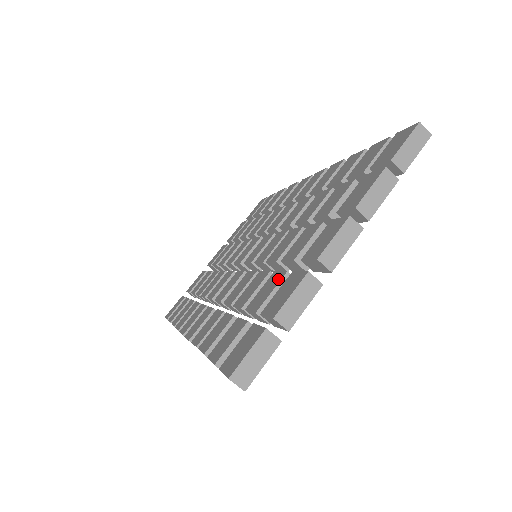
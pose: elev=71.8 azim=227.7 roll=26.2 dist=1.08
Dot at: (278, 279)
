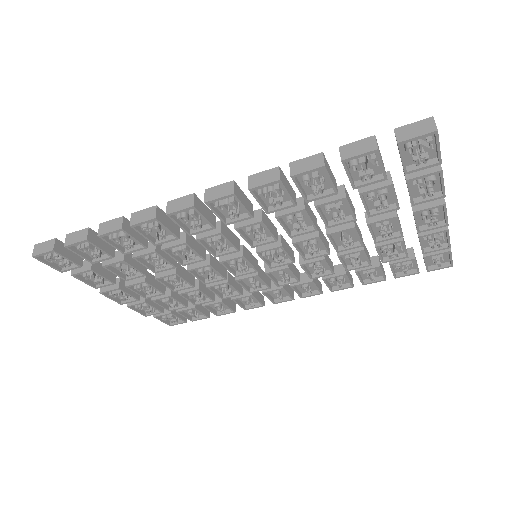
Dot at: occluded
